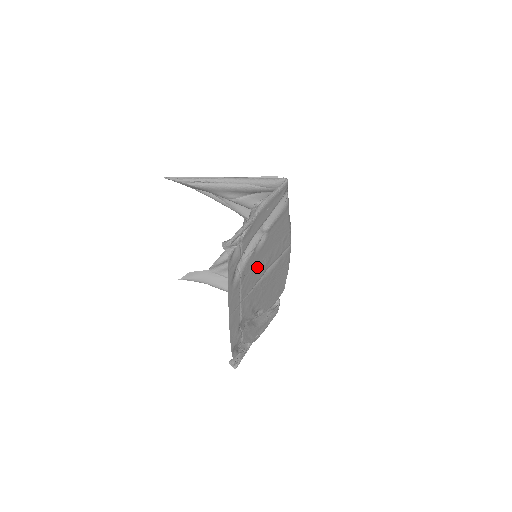
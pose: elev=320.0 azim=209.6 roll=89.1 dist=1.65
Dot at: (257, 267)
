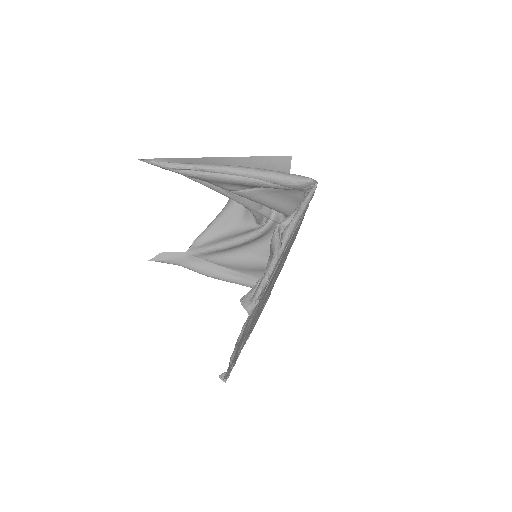
Dot at: (267, 290)
